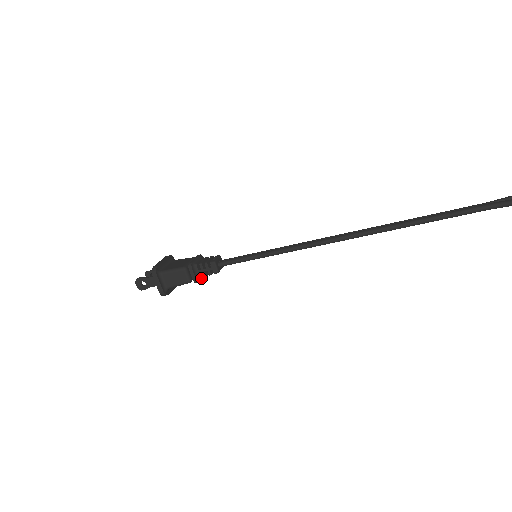
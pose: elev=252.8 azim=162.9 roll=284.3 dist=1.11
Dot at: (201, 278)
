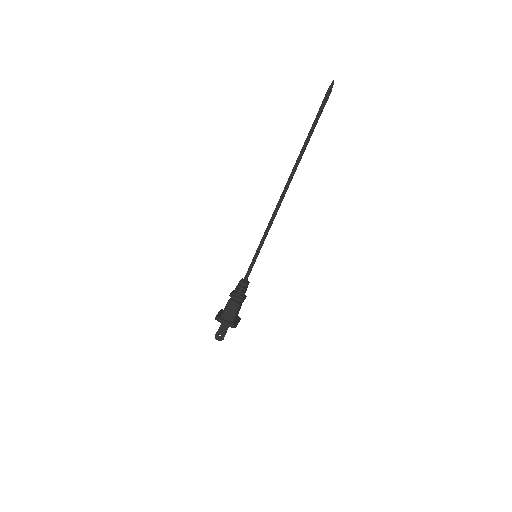
Dot at: (244, 298)
